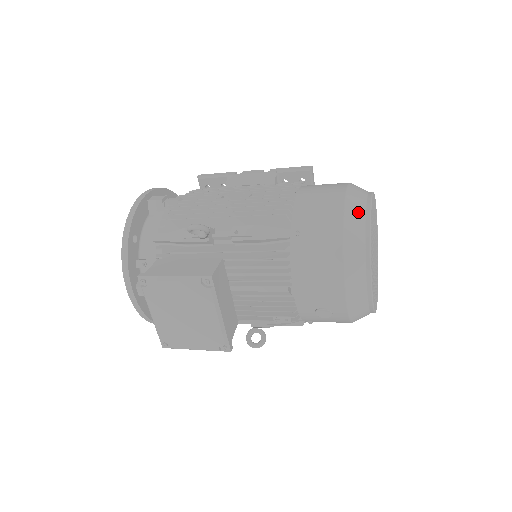
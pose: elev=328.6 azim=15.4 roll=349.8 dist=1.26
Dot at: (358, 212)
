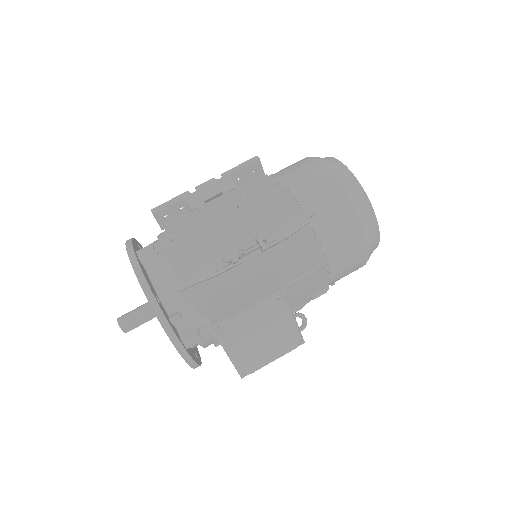
Dot at: (345, 177)
